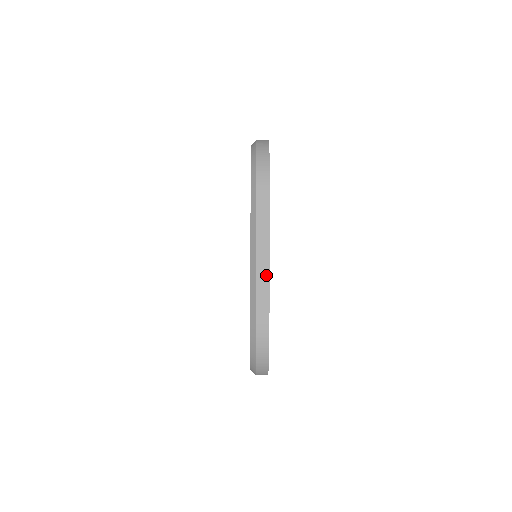
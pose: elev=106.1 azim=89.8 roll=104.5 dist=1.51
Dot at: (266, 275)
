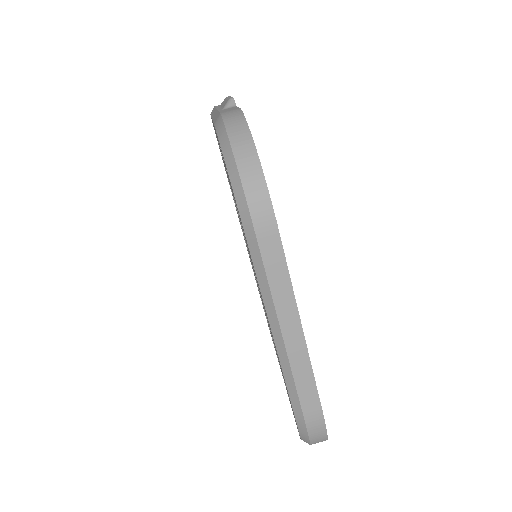
Dot at: (303, 355)
